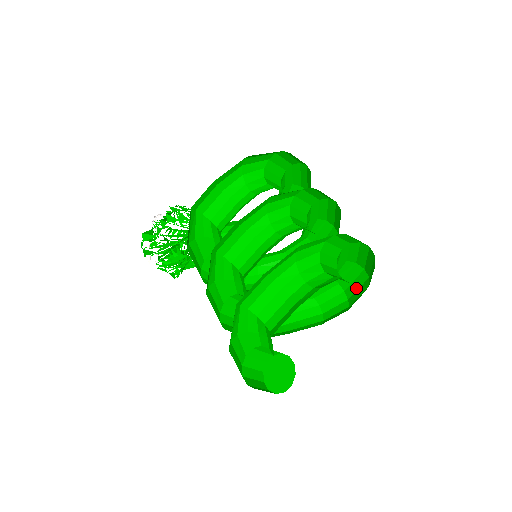
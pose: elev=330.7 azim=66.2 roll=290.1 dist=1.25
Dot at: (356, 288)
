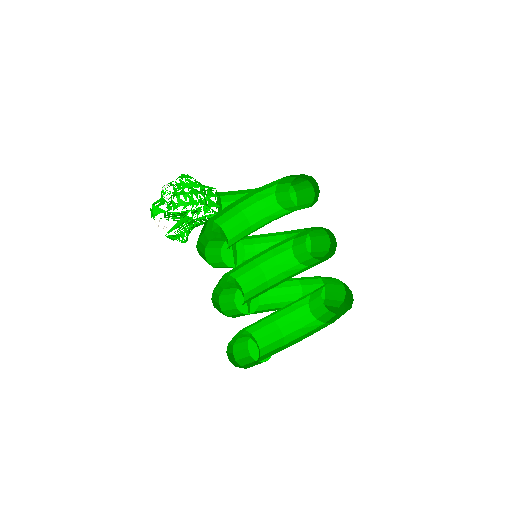
Dot at: (334, 290)
